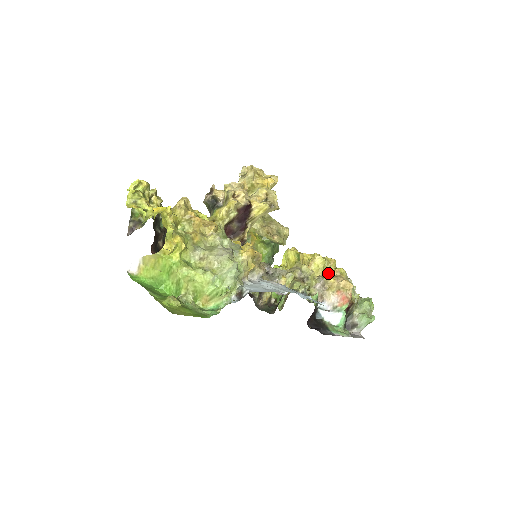
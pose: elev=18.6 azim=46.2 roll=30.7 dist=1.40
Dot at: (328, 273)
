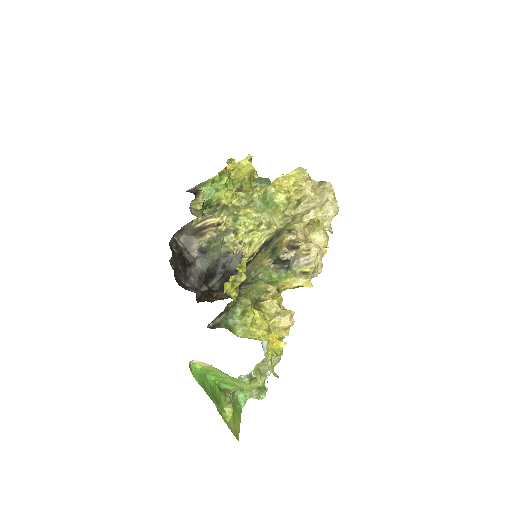
Dot at: occluded
